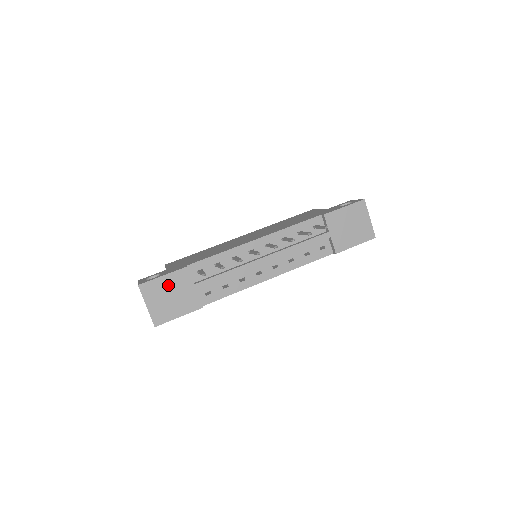
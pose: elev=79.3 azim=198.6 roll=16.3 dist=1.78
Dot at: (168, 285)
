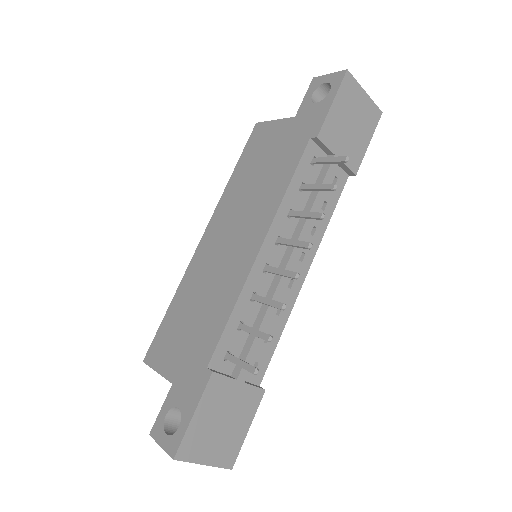
Dot at: (208, 416)
